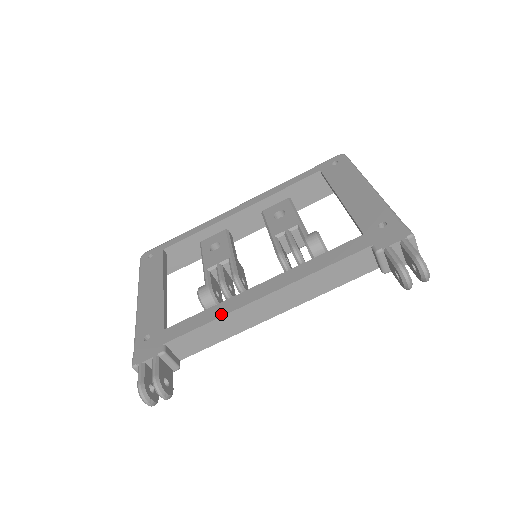
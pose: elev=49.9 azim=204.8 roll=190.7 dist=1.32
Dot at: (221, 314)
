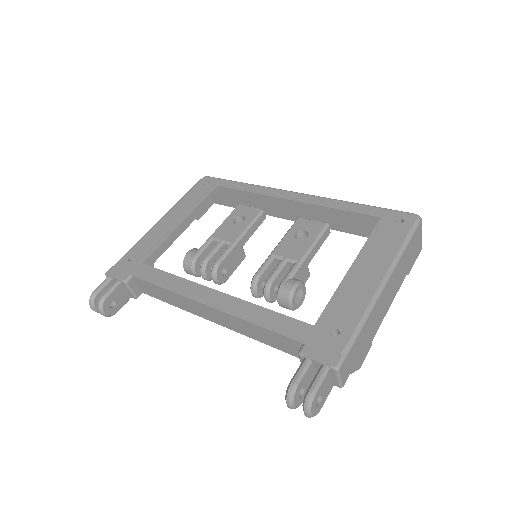
Dot at: (174, 289)
